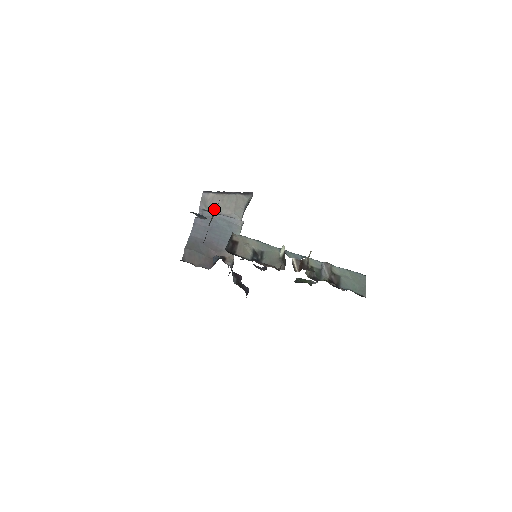
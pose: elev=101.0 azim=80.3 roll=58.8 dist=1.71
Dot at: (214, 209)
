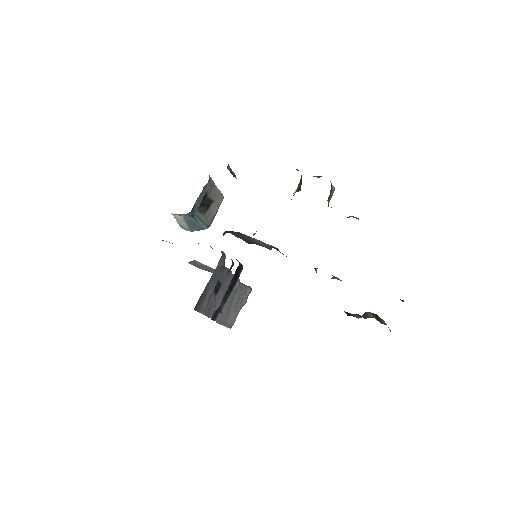
Dot at: (205, 269)
